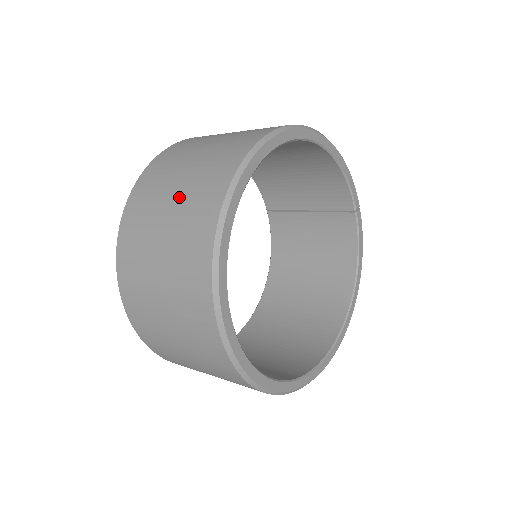
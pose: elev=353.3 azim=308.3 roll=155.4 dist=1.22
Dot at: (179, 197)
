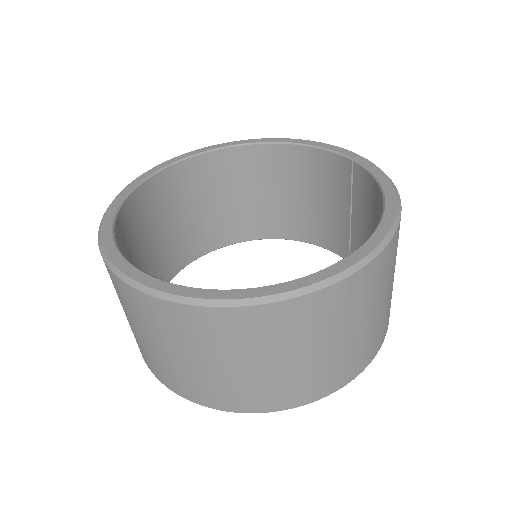
Dot at: occluded
